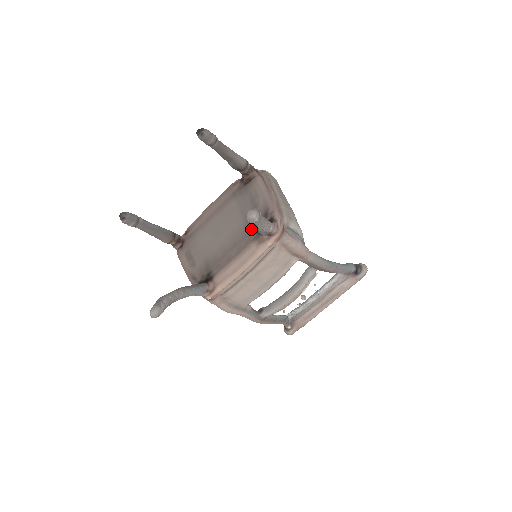
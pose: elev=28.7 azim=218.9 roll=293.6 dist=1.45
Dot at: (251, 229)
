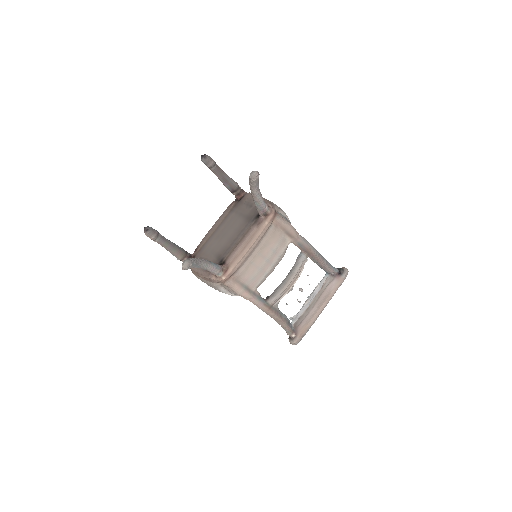
Dot at: (250, 219)
